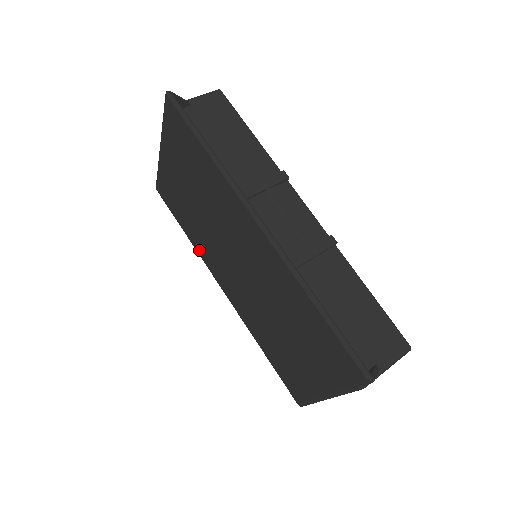
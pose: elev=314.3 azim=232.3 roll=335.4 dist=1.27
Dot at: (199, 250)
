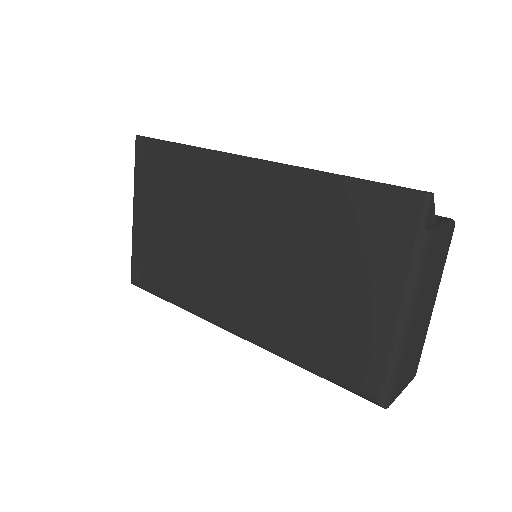
Dot at: (192, 302)
